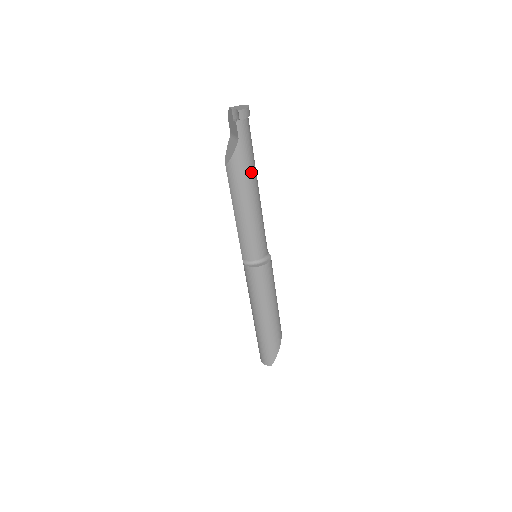
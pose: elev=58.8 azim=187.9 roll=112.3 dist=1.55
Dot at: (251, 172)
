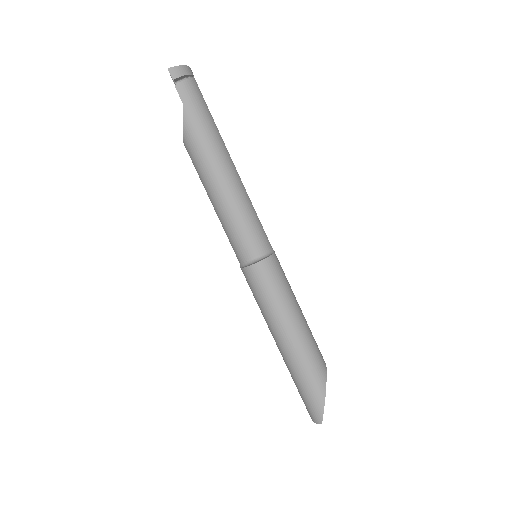
Dot at: (211, 142)
